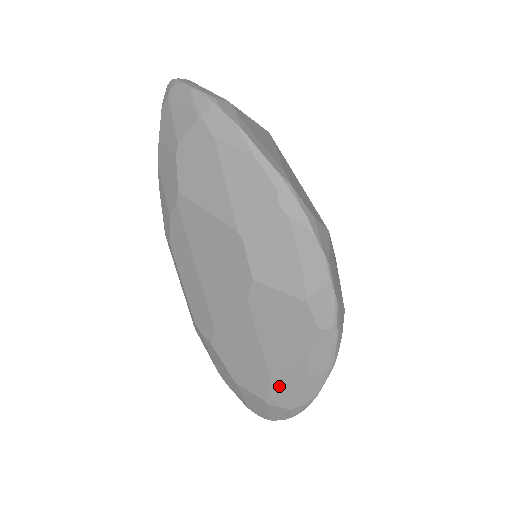
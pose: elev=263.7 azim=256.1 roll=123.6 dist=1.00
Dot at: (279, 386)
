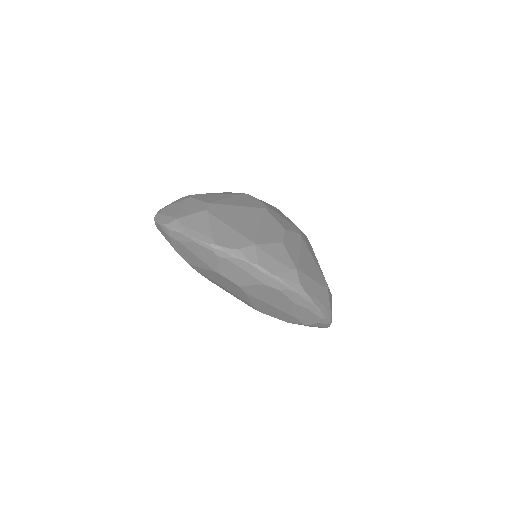
Dot at: (300, 317)
